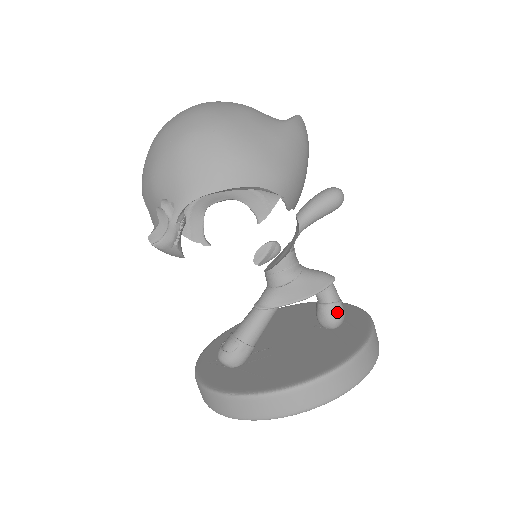
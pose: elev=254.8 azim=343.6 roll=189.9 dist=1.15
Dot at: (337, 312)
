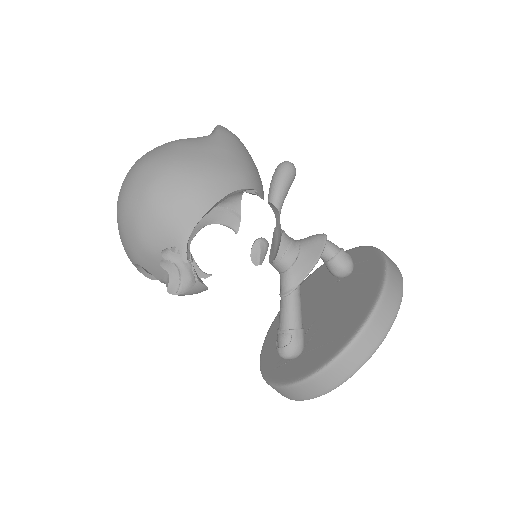
Dot at: (345, 258)
